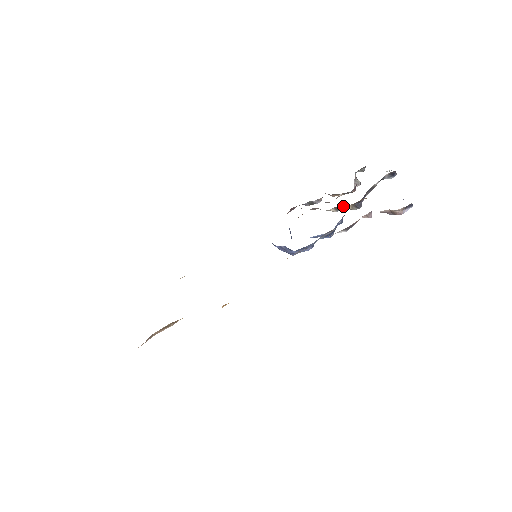
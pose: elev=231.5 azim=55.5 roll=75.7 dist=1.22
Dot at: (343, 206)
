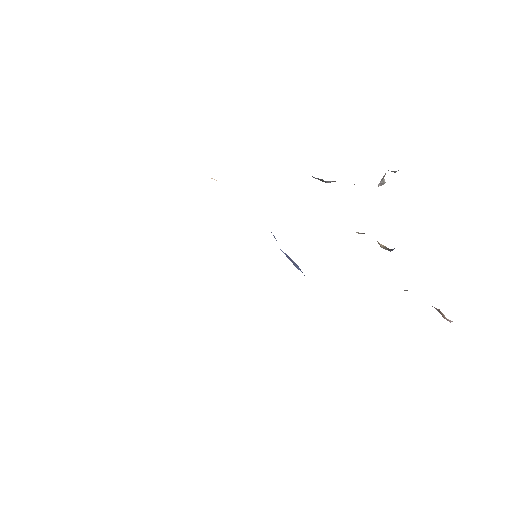
Dot at: occluded
